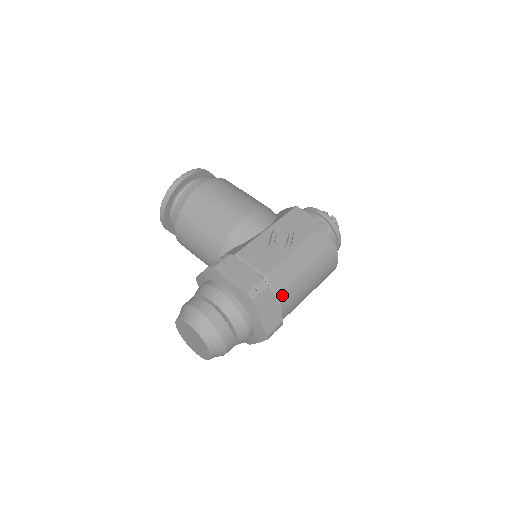
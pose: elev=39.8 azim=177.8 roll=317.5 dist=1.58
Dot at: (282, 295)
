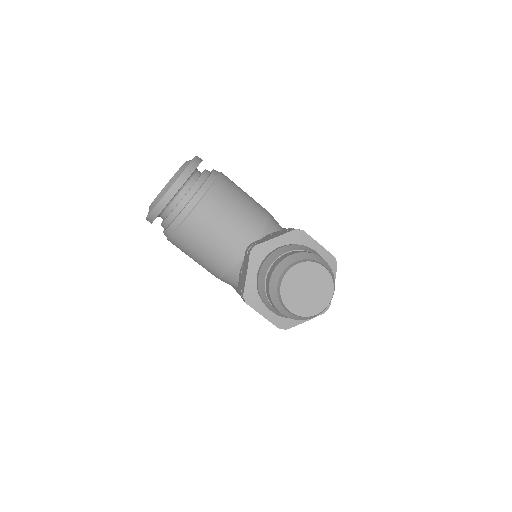
Dot at: occluded
